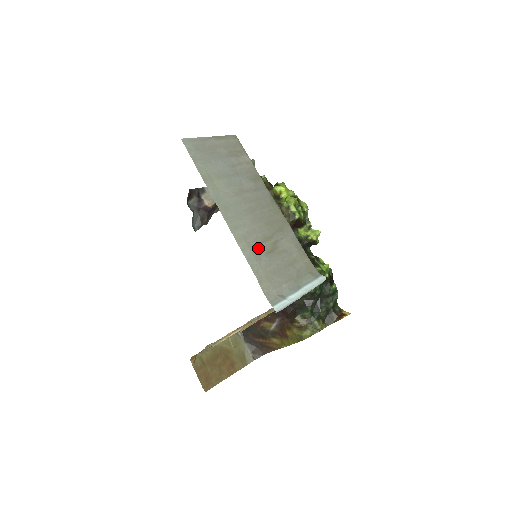
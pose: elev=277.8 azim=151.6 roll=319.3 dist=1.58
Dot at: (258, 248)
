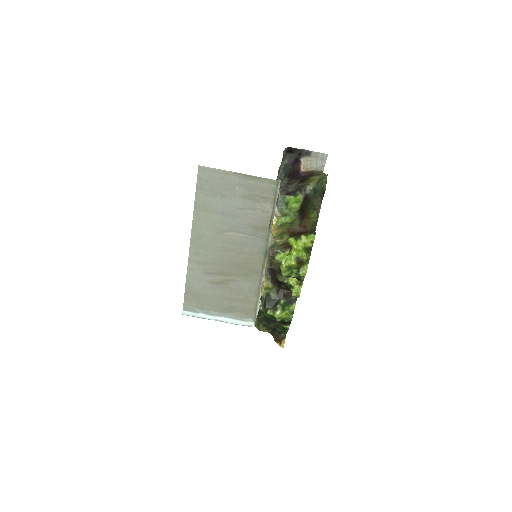
Dot at: (206, 275)
